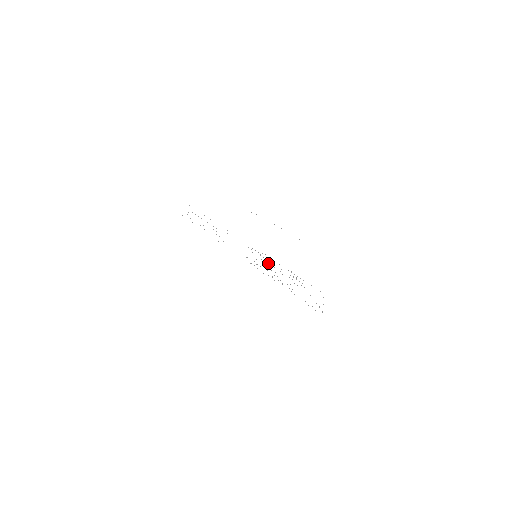
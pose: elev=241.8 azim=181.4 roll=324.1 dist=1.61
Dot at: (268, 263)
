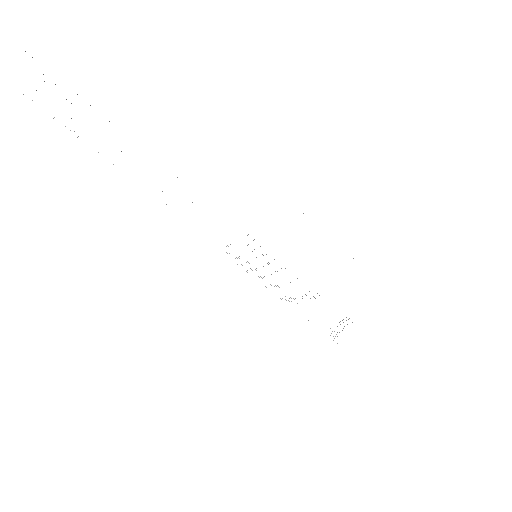
Dot at: occluded
